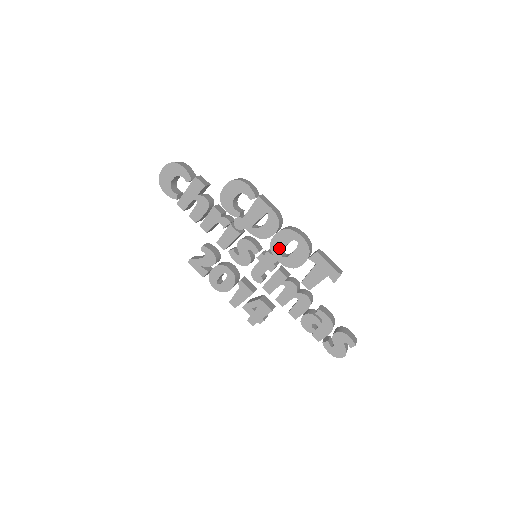
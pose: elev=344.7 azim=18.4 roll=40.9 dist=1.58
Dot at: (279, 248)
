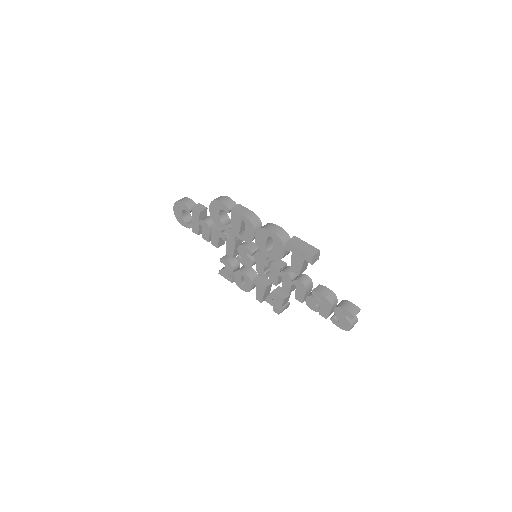
Dot at: (263, 246)
